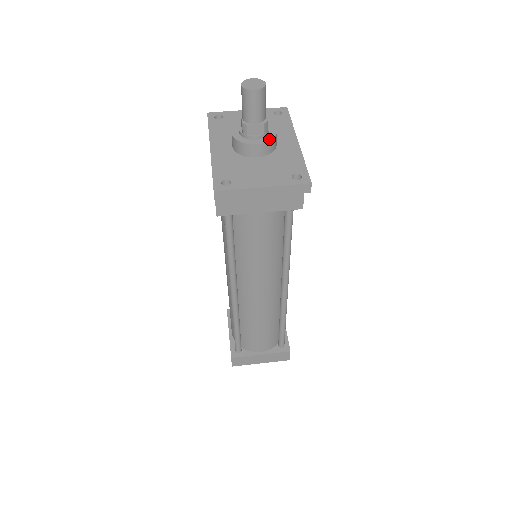
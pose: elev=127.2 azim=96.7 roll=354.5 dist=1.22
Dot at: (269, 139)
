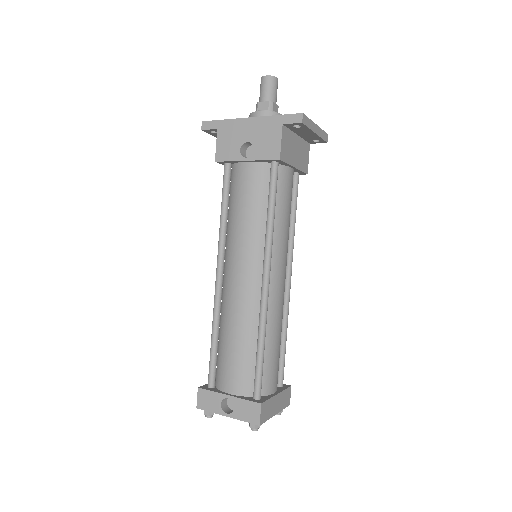
Dot at: occluded
